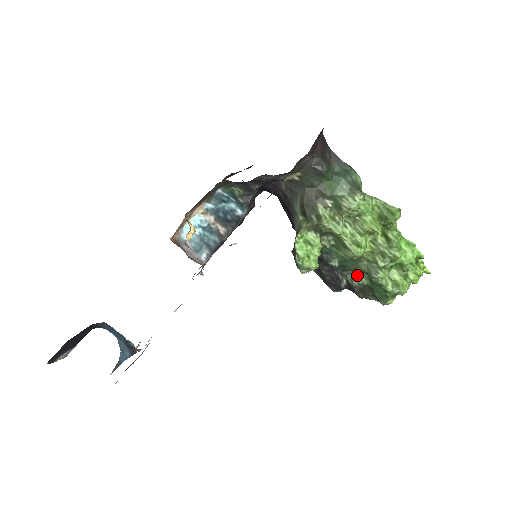
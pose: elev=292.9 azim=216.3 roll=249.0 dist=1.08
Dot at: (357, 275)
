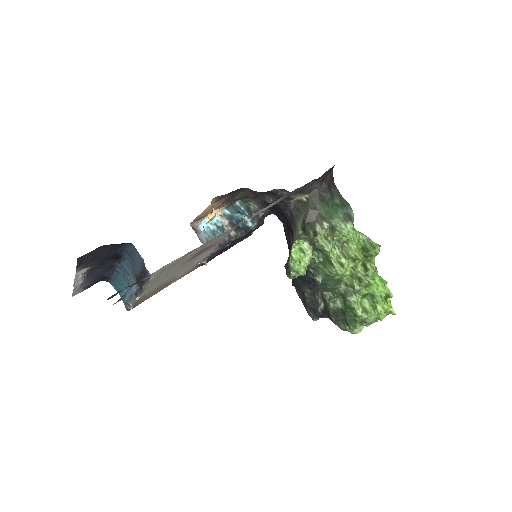
Dot at: (335, 297)
